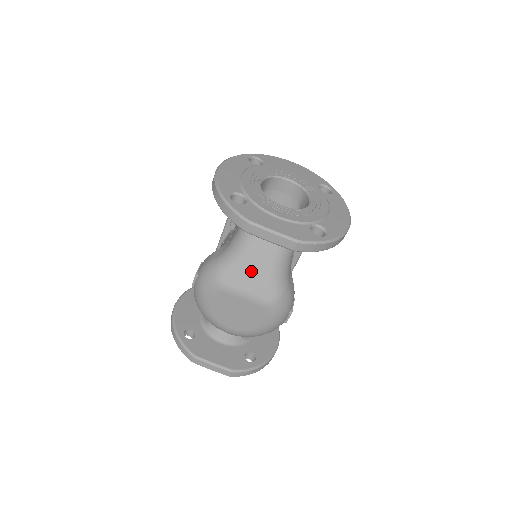
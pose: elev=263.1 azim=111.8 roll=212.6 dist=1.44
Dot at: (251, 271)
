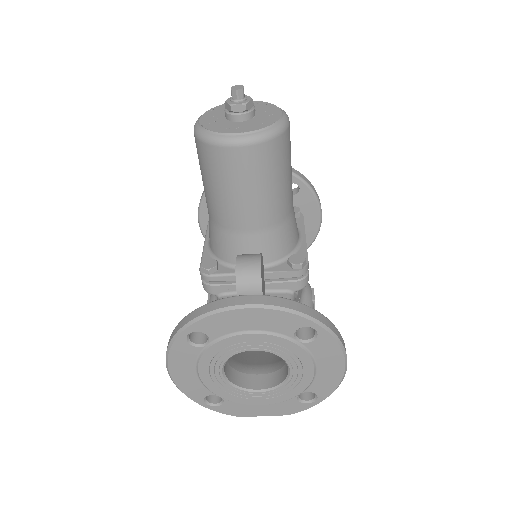
Dot at: occluded
